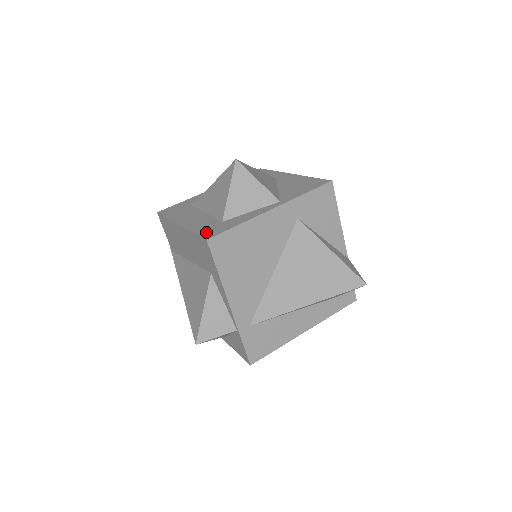
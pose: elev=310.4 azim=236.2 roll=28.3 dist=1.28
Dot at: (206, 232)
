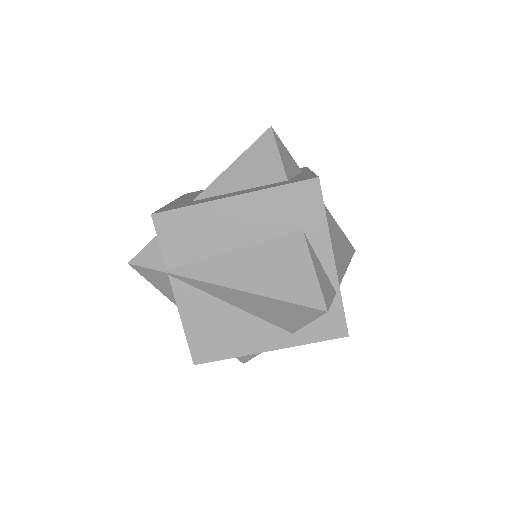
Dot at: (298, 180)
